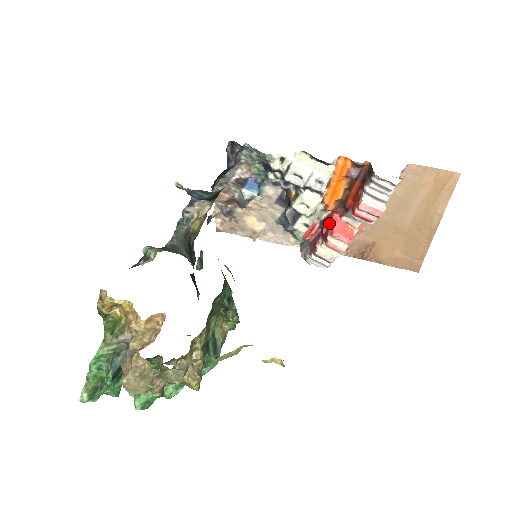
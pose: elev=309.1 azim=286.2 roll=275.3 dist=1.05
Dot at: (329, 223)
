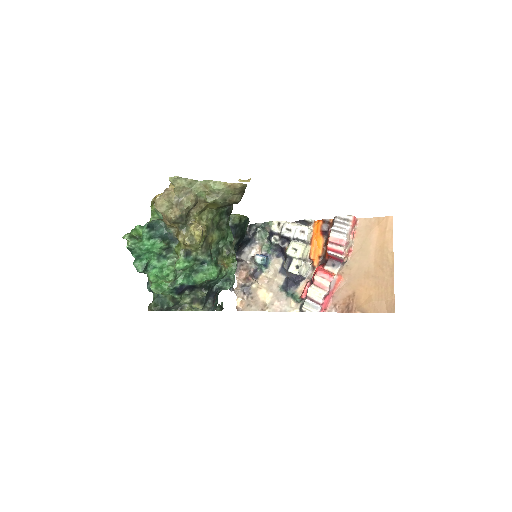
Dot at: (315, 271)
